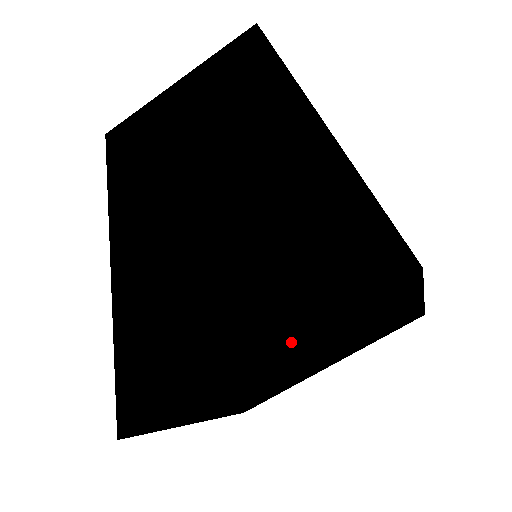
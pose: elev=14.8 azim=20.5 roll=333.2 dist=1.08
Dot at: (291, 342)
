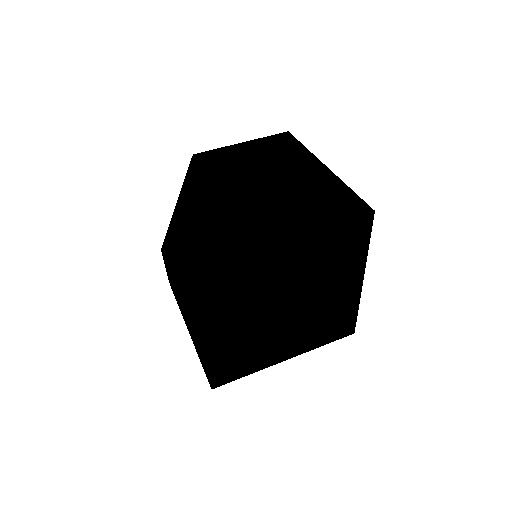
Dot at: (306, 233)
